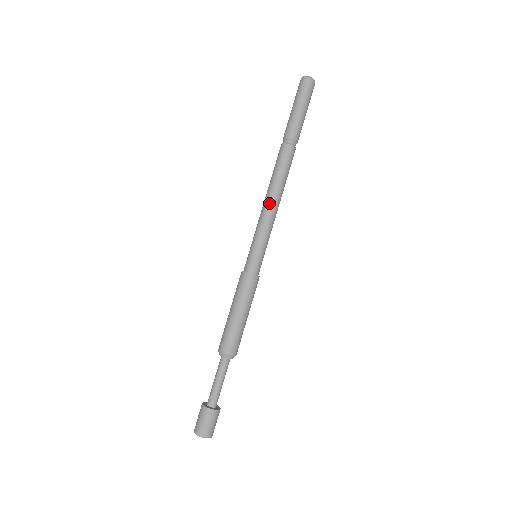
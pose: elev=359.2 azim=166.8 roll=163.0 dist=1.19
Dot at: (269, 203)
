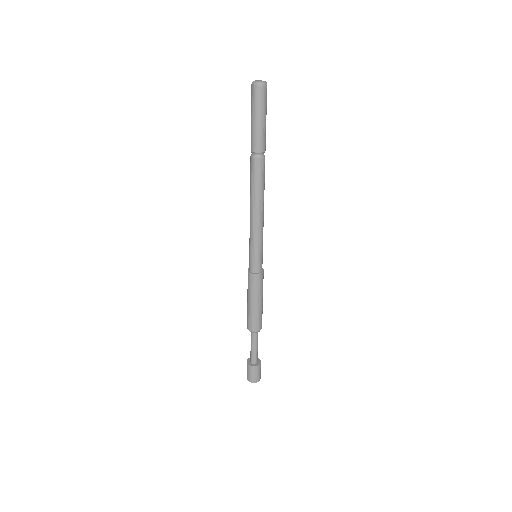
Dot at: (250, 213)
